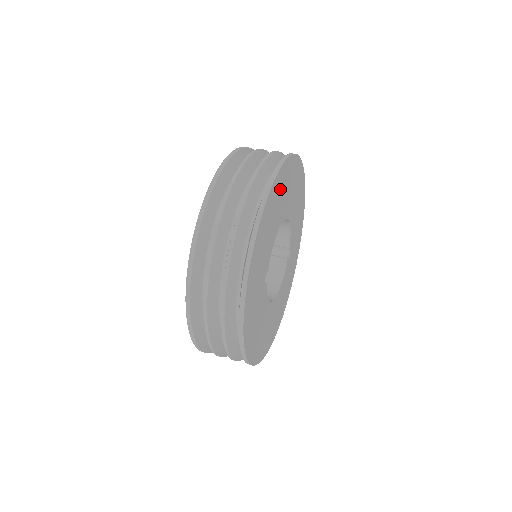
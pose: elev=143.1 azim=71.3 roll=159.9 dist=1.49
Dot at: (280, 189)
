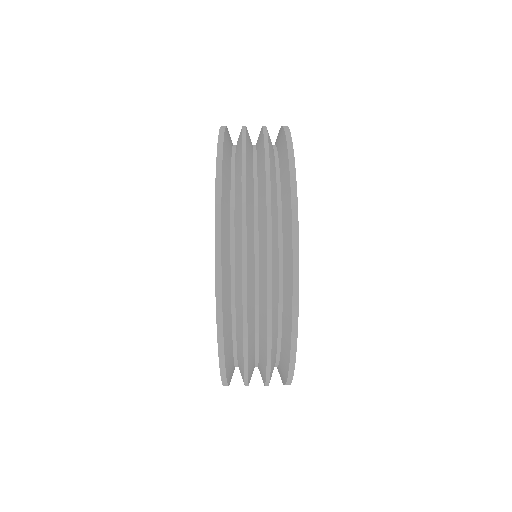
Dot at: occluded
